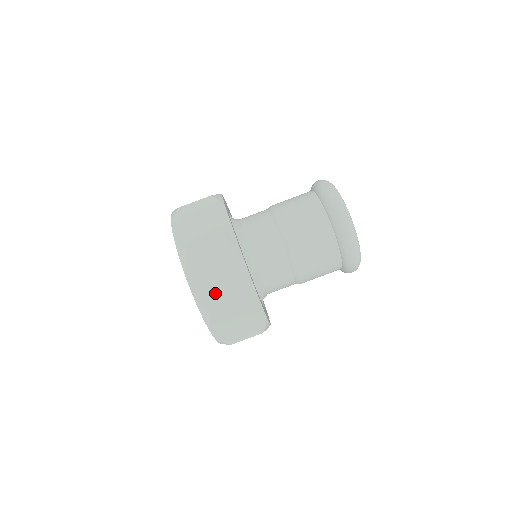
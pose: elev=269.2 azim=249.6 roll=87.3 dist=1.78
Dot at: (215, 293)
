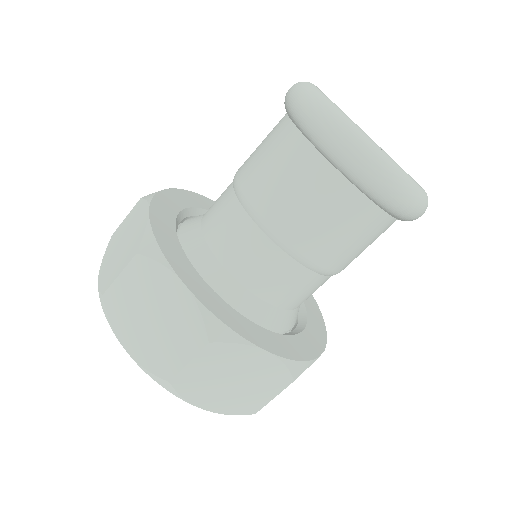
Dot at: occluded
